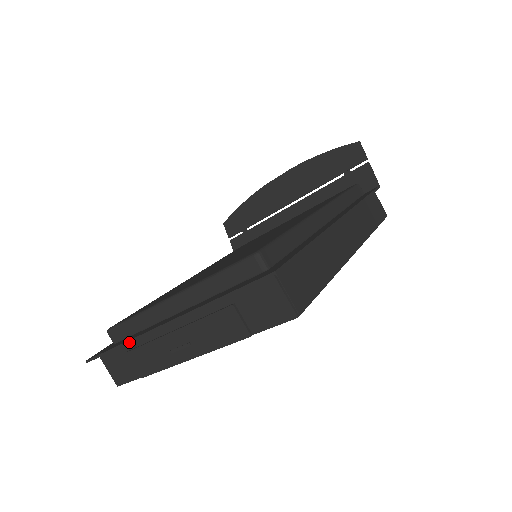
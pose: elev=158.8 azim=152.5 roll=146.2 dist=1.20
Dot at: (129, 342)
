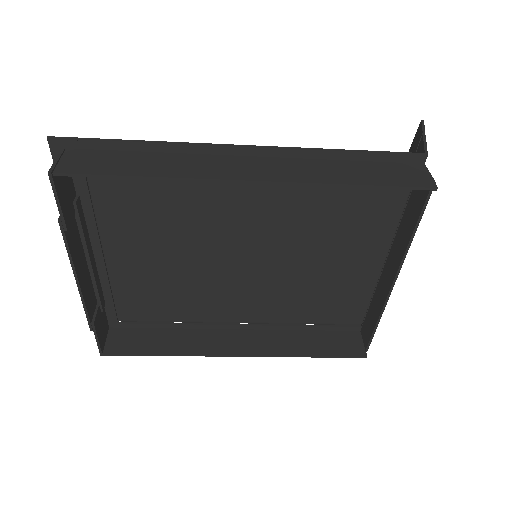
Dot at: occluded
